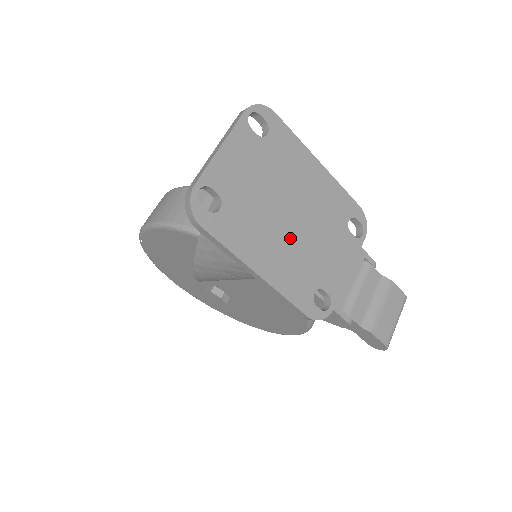
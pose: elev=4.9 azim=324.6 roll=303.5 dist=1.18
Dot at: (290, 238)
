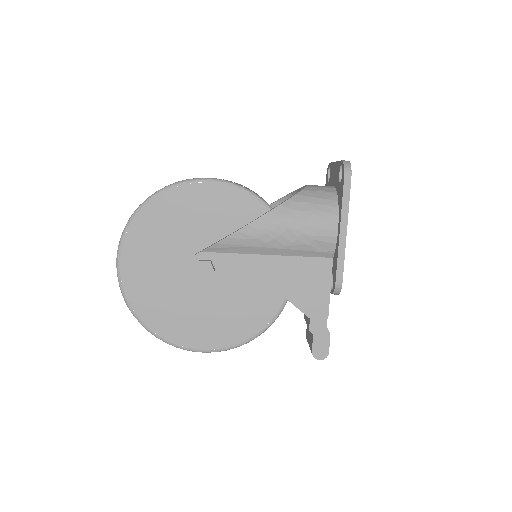
Dot at: occluded
